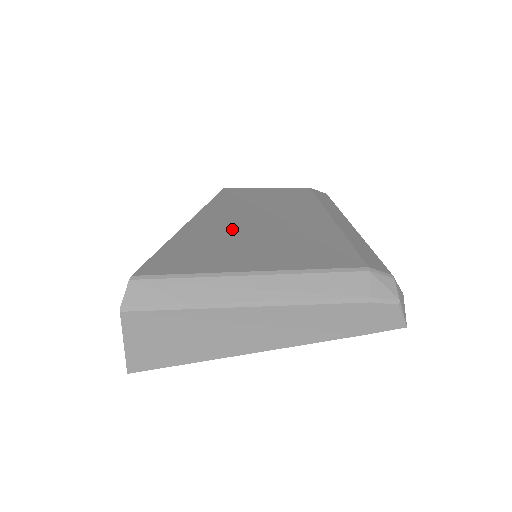
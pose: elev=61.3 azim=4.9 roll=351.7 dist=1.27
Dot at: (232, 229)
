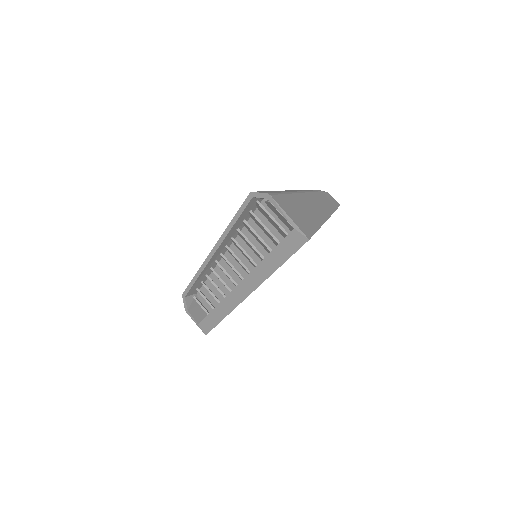
Dot at: occluded
